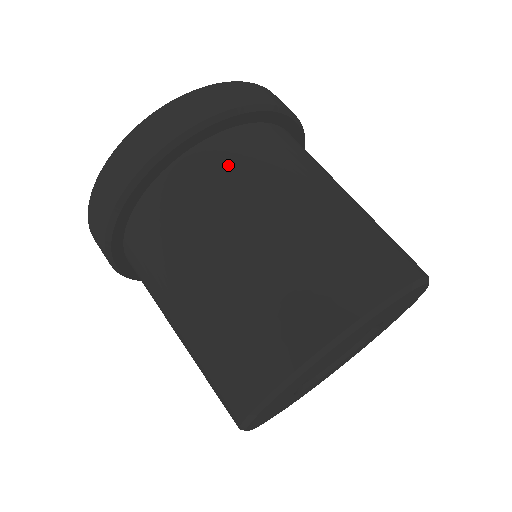
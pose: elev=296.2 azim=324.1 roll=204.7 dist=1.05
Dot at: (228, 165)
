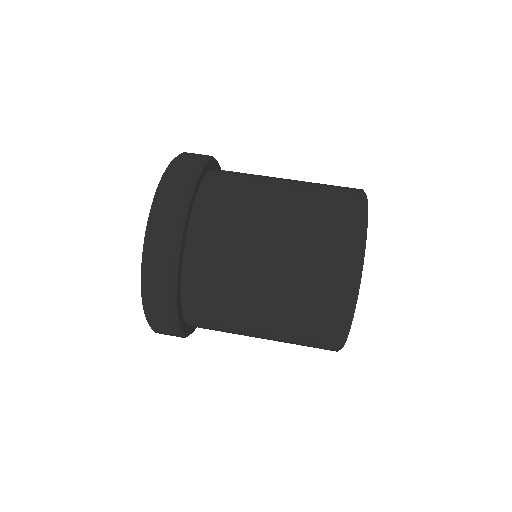
Dot at: (214, 248)
